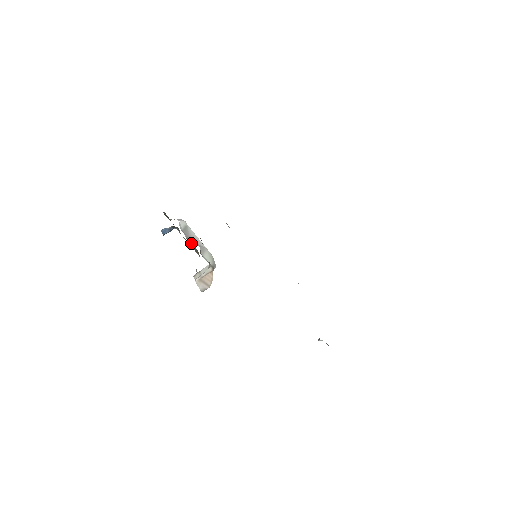
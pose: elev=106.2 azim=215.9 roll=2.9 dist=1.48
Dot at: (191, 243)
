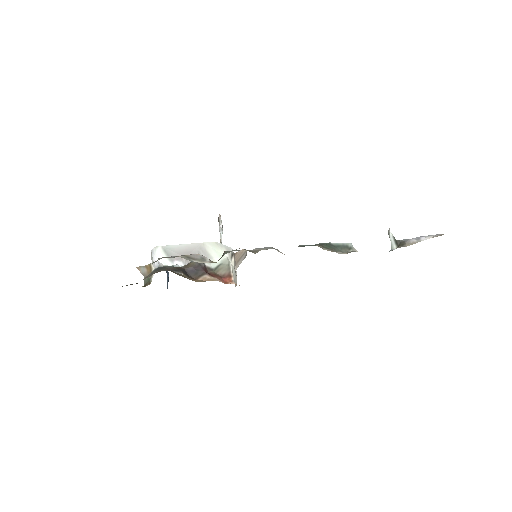
Dot at: occluded
